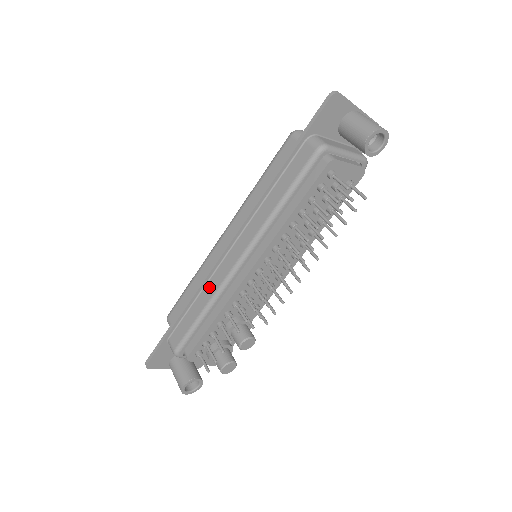
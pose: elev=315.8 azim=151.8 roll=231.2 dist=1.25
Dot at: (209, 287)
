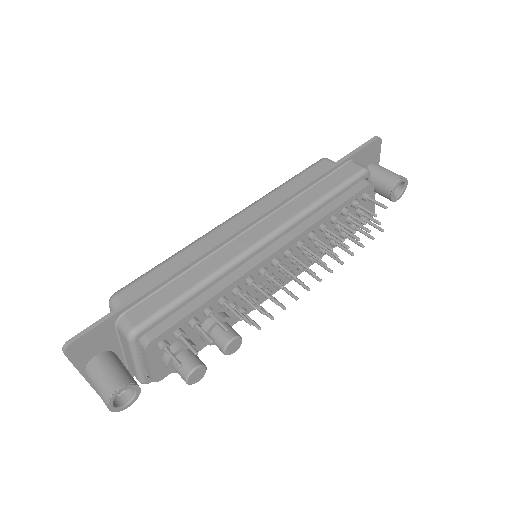
Dot at: (212, 260)
